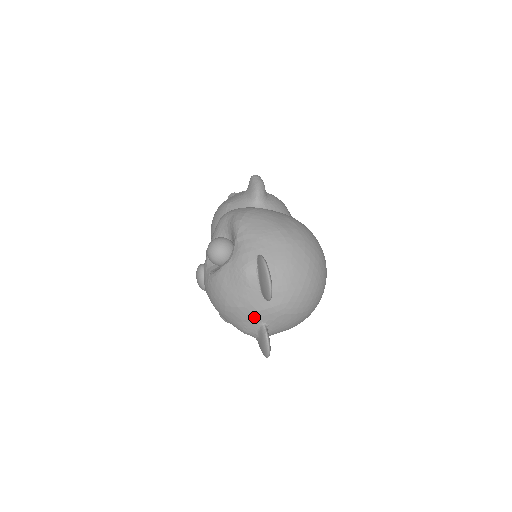
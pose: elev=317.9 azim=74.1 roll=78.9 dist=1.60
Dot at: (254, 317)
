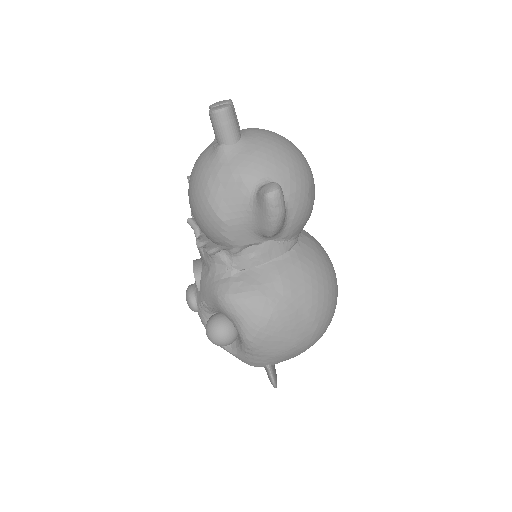
Dot at: occluded
